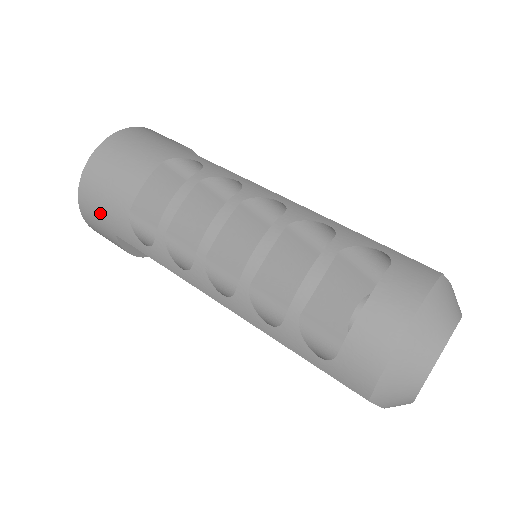
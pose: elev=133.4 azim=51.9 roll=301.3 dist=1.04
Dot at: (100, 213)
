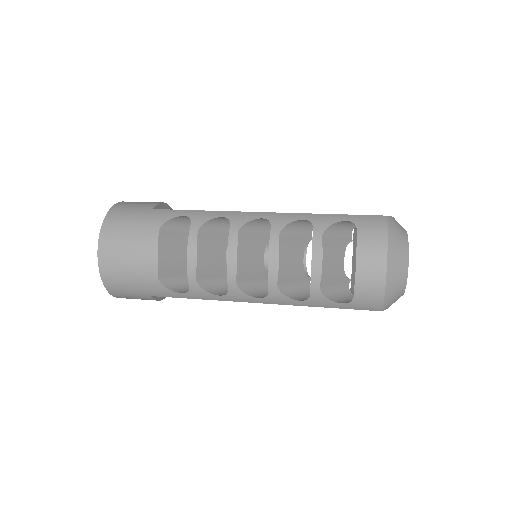
Dot at: (131, 288)
